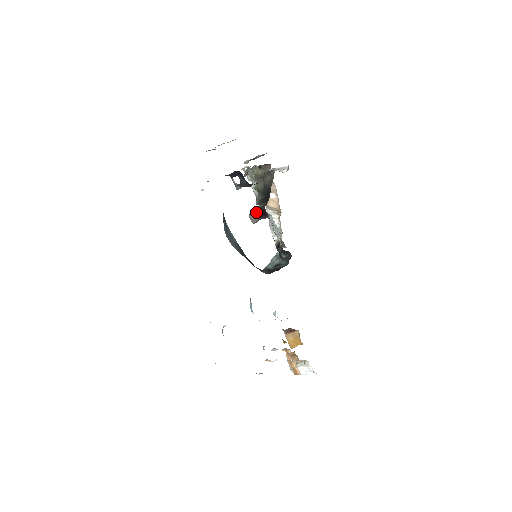
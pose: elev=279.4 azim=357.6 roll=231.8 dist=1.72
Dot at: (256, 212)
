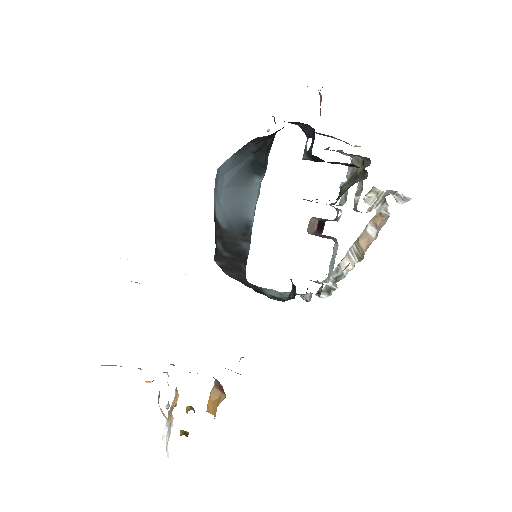
Dot at: (319, 219)
